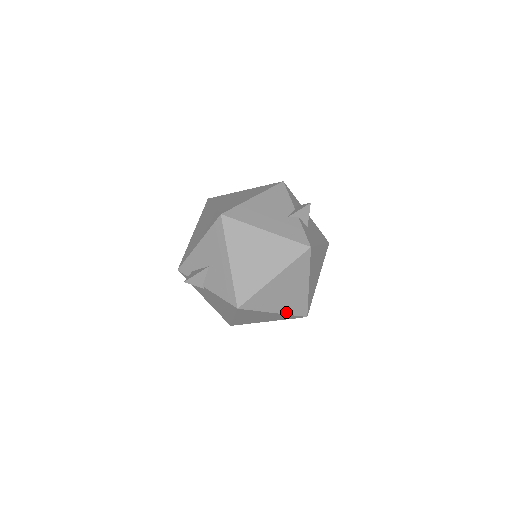
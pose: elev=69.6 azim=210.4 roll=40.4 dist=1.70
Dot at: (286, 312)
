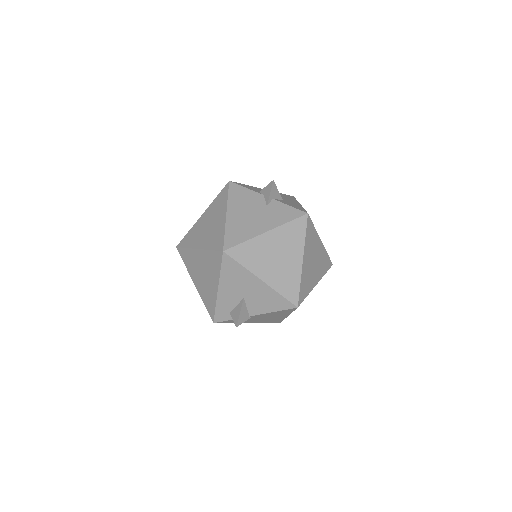
Dot at: (321, 276)
